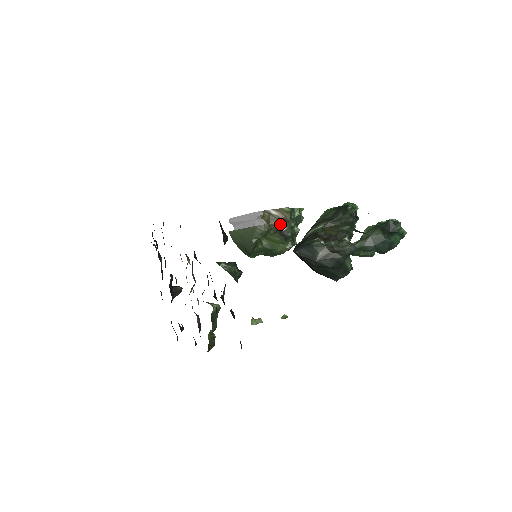
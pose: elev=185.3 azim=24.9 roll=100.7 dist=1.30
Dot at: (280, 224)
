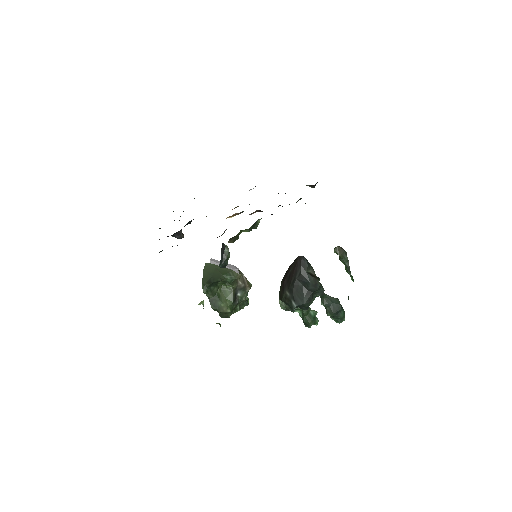
Dot at: (242, 287)
